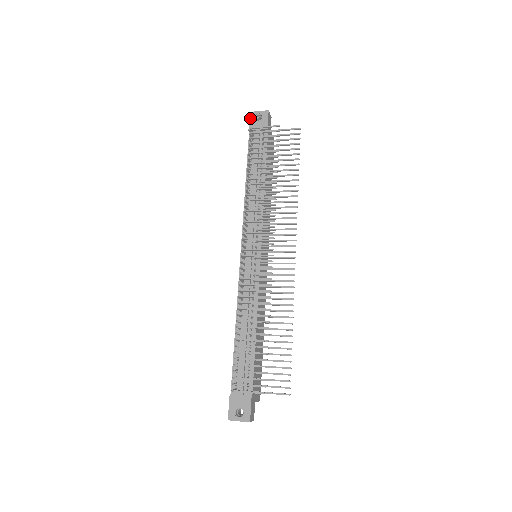
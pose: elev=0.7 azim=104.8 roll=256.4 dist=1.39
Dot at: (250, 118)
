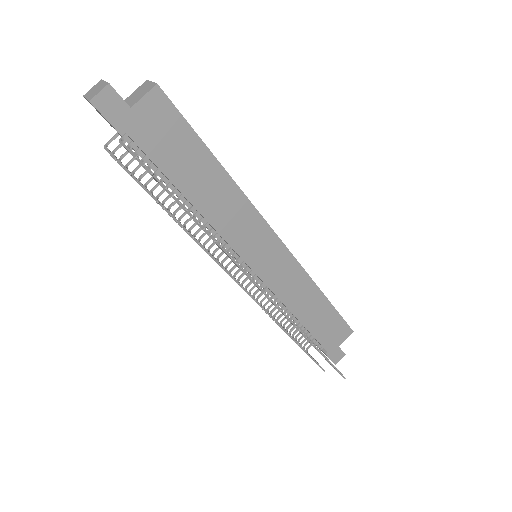
Dot at: occluded
